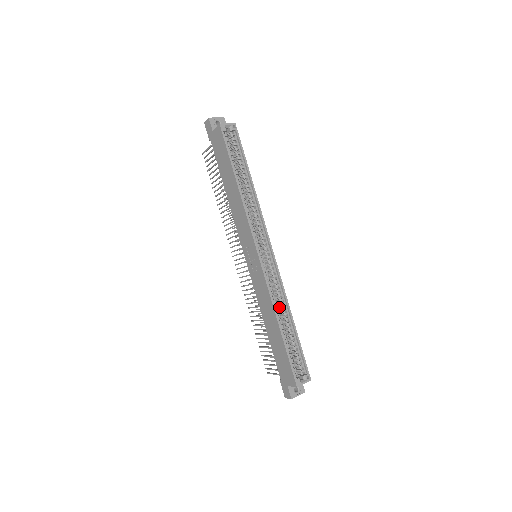
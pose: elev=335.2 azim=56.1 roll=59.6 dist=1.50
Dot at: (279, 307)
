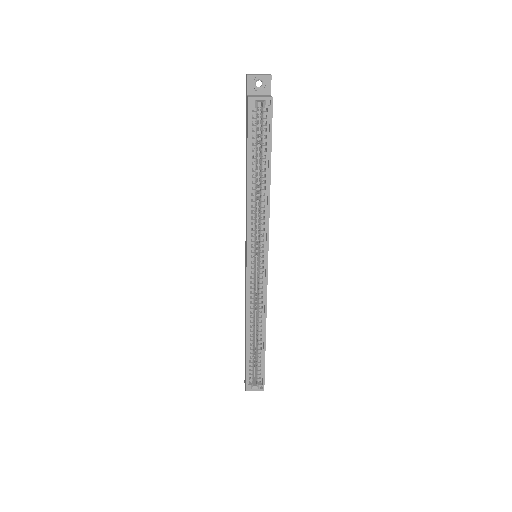
Dot at: (257, 318)
